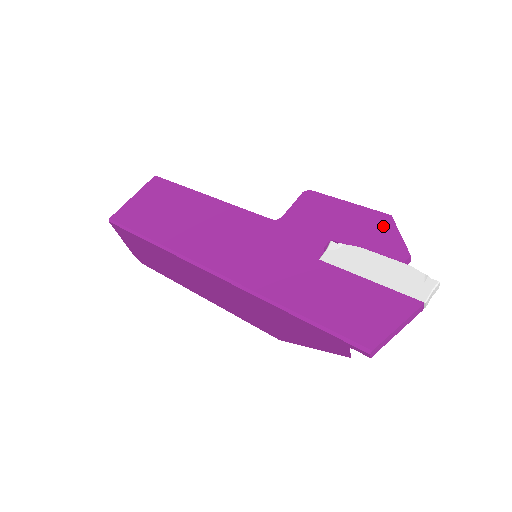
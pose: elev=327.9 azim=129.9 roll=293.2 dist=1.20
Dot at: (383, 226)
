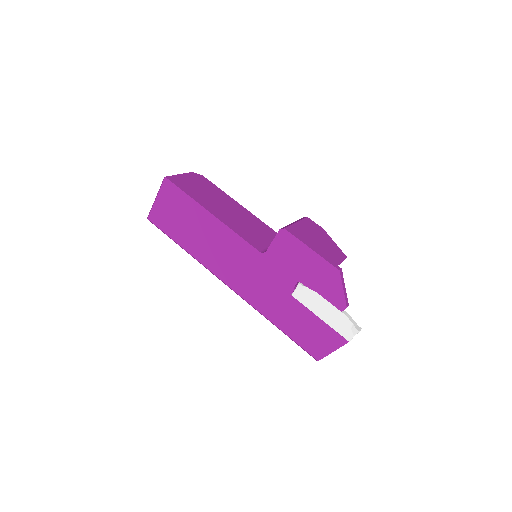
Dot at: (333, 279)
